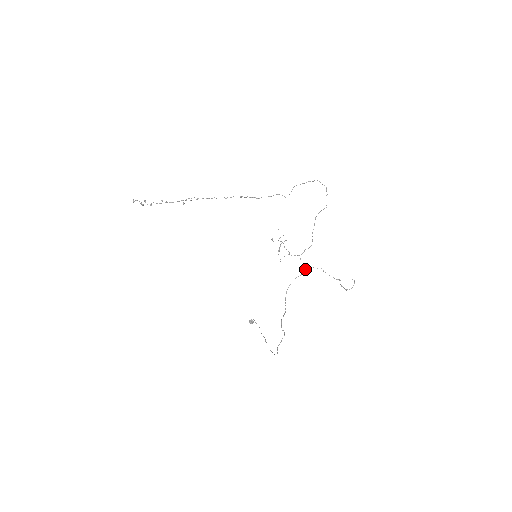
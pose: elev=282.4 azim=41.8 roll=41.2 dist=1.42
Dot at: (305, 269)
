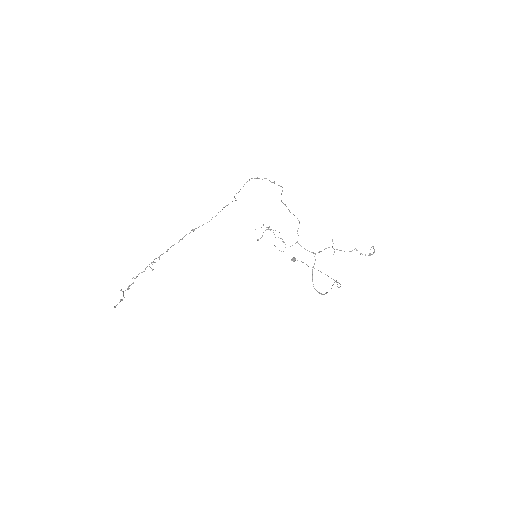
Dot at: occluded
